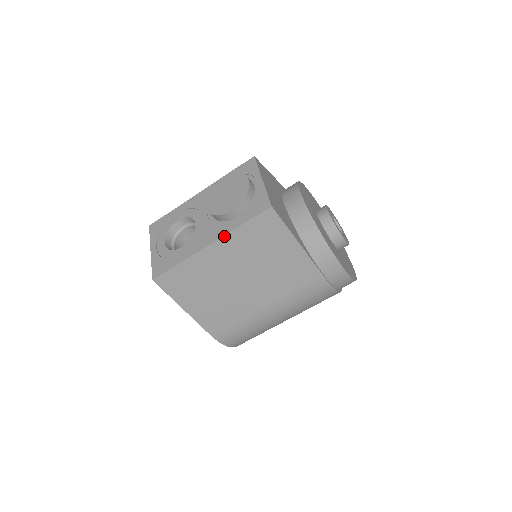
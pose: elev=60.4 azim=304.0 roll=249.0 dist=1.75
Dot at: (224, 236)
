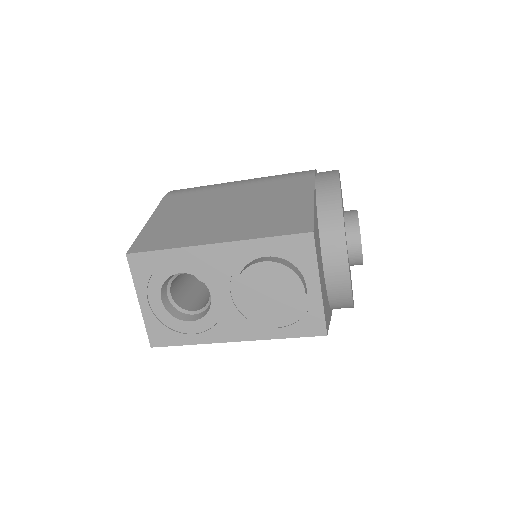
Dot at: occluded
